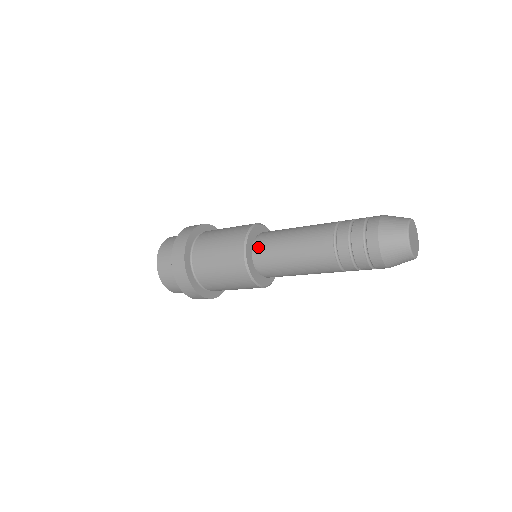
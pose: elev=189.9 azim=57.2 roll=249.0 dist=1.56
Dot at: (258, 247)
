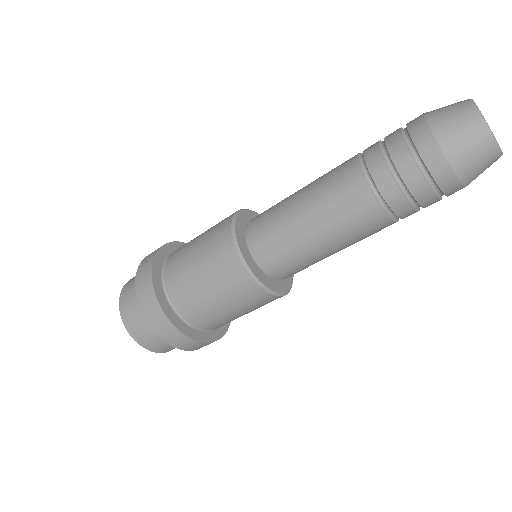
Dot at: (255, 240)
